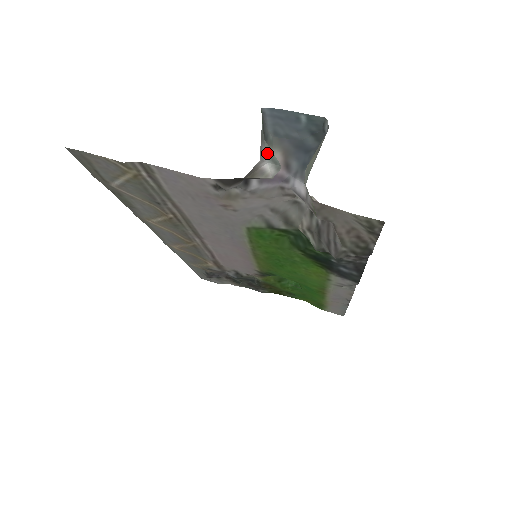
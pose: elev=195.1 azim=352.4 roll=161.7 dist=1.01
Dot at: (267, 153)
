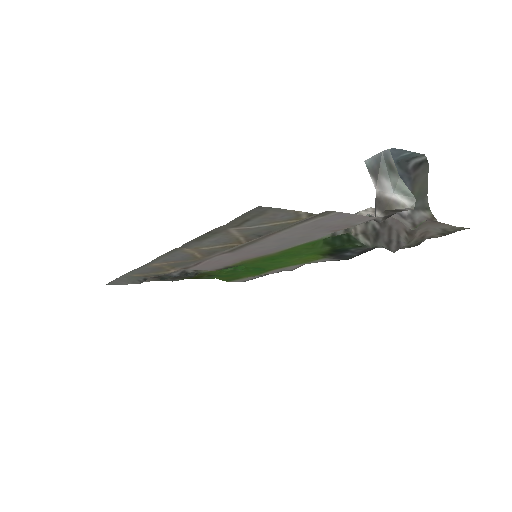
Dot at: (398, 187)
